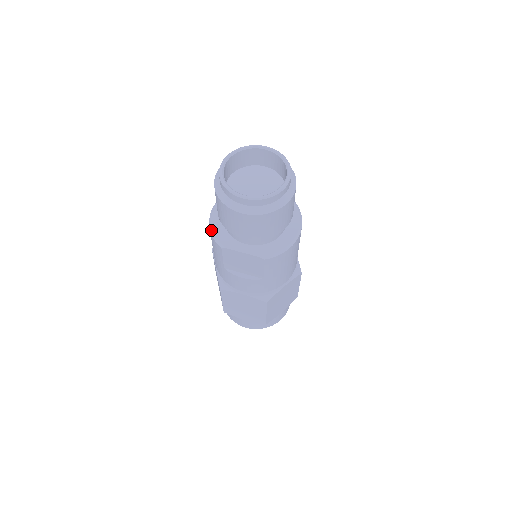
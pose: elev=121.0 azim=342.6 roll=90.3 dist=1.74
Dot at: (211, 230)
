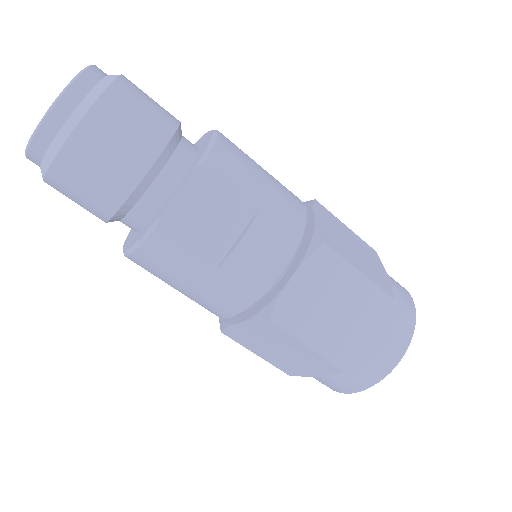
Dot at: (132, 249)
